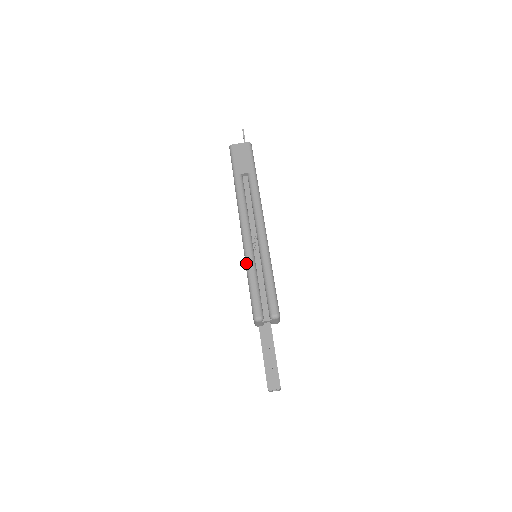
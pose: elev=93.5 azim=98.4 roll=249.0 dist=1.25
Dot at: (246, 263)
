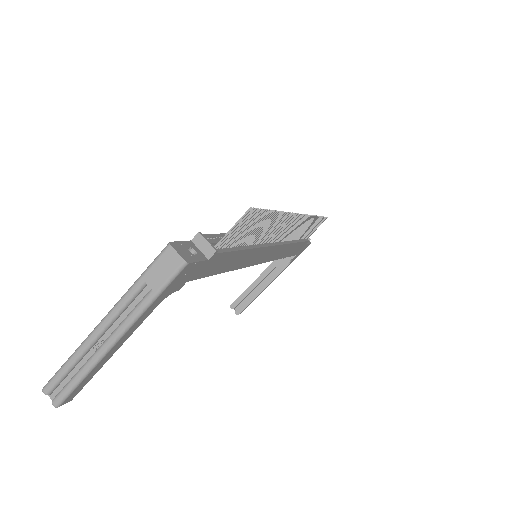
Dot at: occluded
